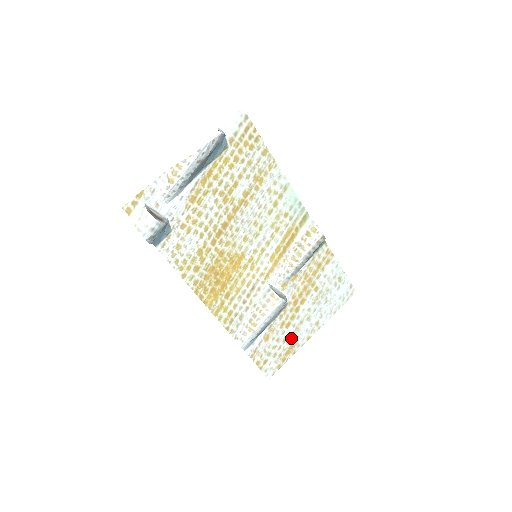
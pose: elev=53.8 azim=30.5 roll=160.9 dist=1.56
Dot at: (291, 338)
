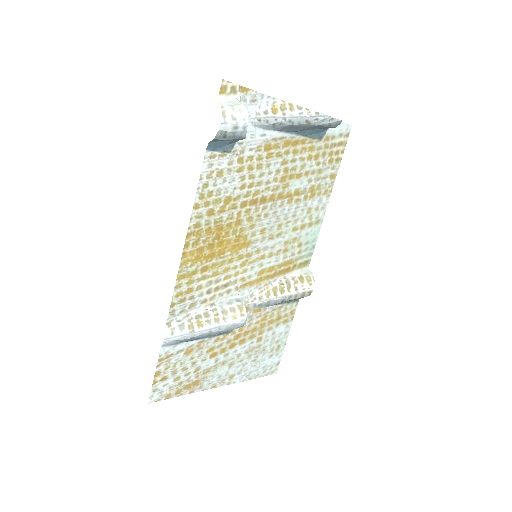
Dot at: (203, 372)
